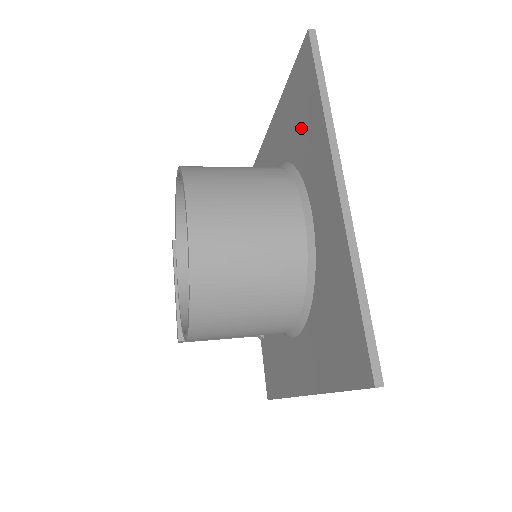
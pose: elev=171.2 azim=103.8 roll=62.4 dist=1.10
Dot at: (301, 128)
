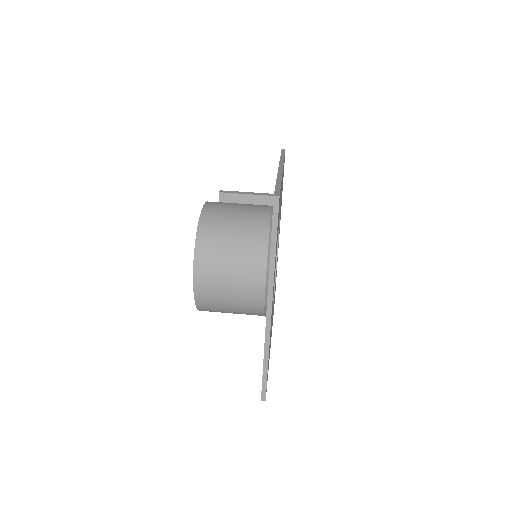
Dot at: occluded
